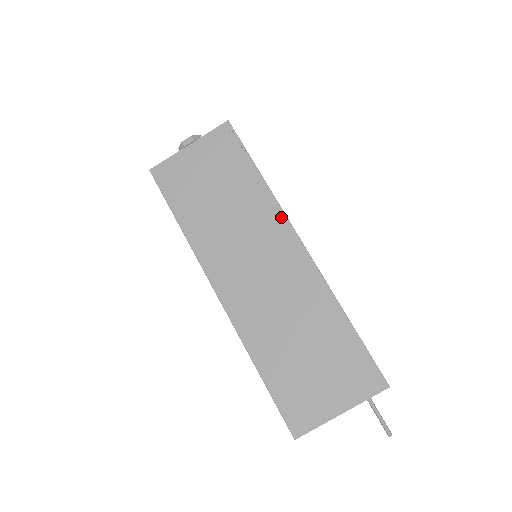
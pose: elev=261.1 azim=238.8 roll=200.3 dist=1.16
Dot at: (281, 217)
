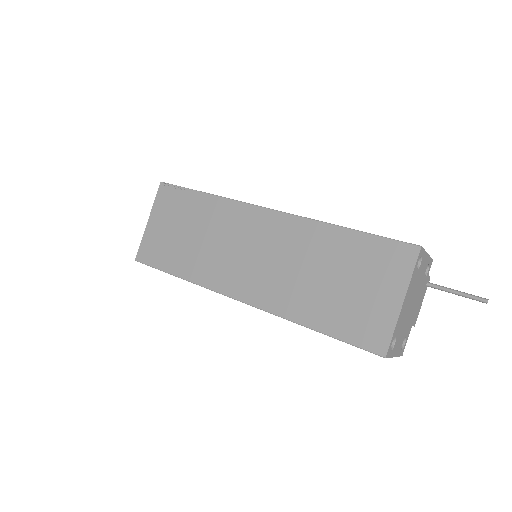
Dot at: (240, 206)
